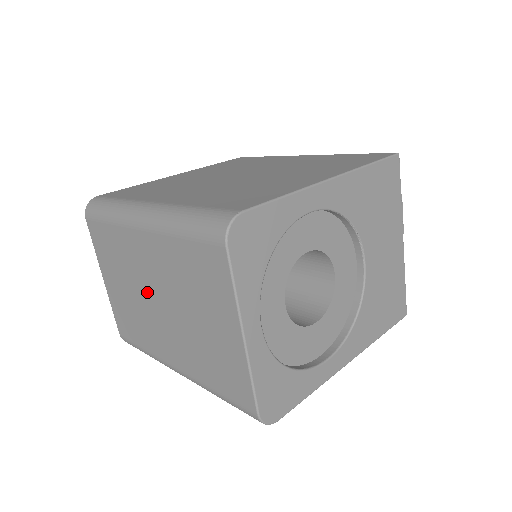
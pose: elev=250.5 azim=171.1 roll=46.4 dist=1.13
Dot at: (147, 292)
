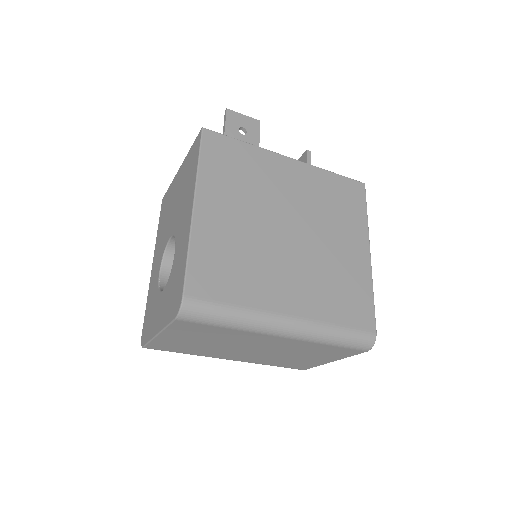
Dot at: (241, 347)
